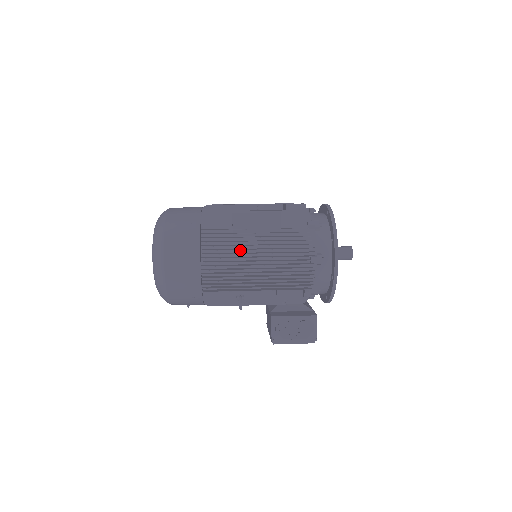
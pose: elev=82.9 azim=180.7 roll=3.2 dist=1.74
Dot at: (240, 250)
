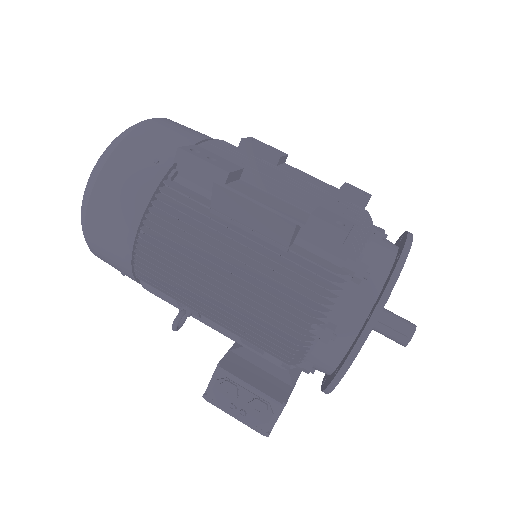
Dot at: (208, 246)
